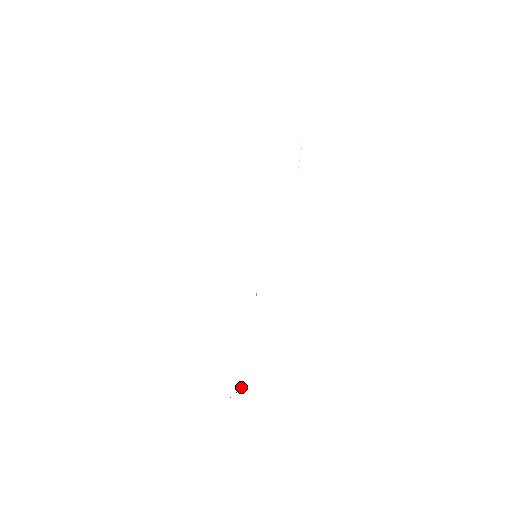
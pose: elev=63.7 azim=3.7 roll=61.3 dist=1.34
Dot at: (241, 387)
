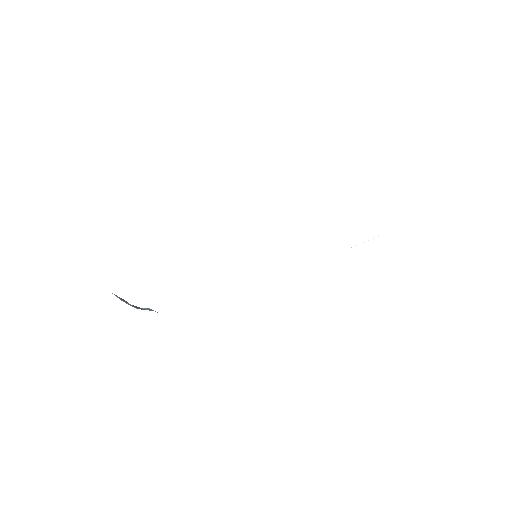
Dot at: (145, 309)
